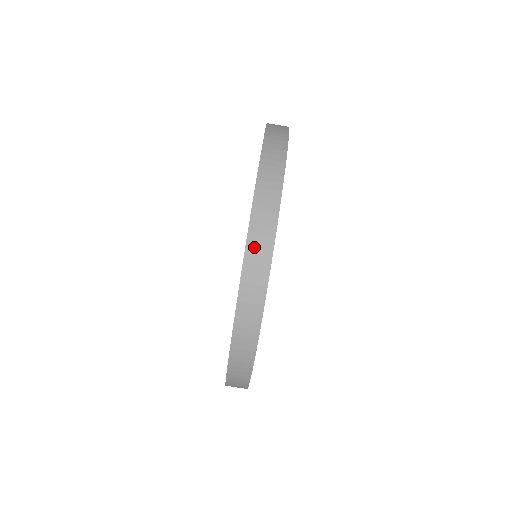
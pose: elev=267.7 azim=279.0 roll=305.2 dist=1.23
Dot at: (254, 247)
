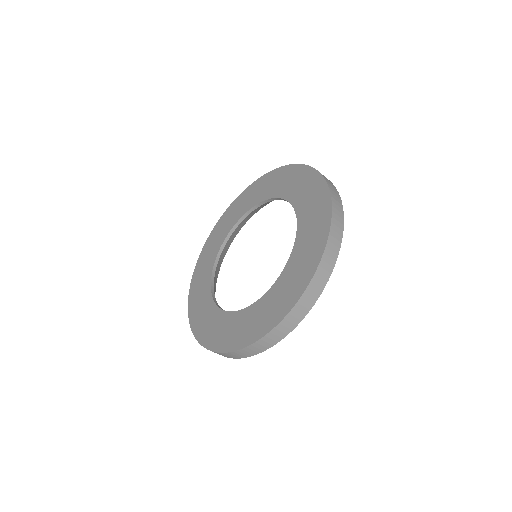
Dot at: (324, 264)
